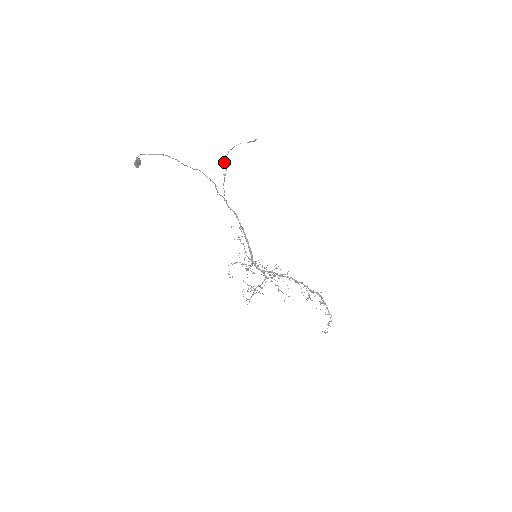
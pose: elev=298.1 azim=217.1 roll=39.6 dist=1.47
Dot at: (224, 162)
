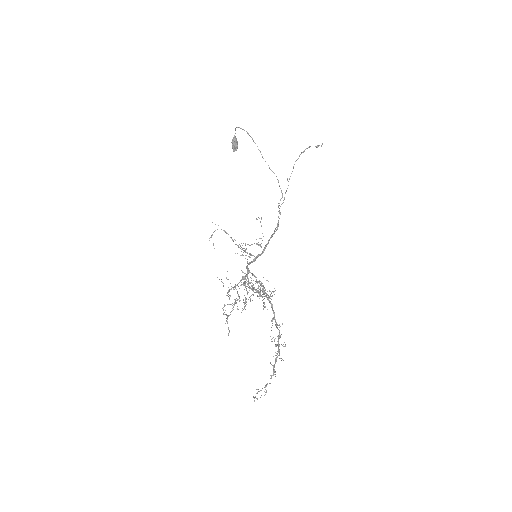
Dot at: (293, 166)
